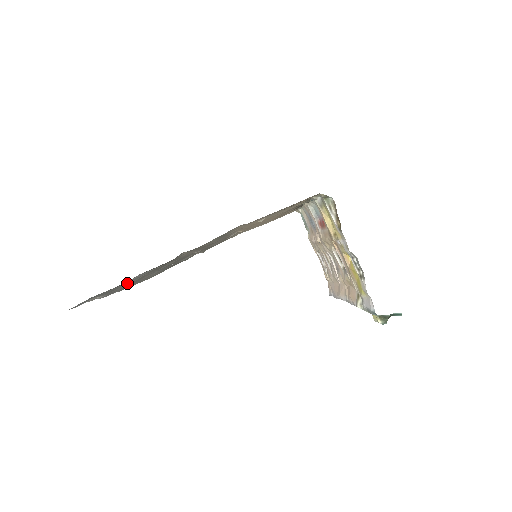
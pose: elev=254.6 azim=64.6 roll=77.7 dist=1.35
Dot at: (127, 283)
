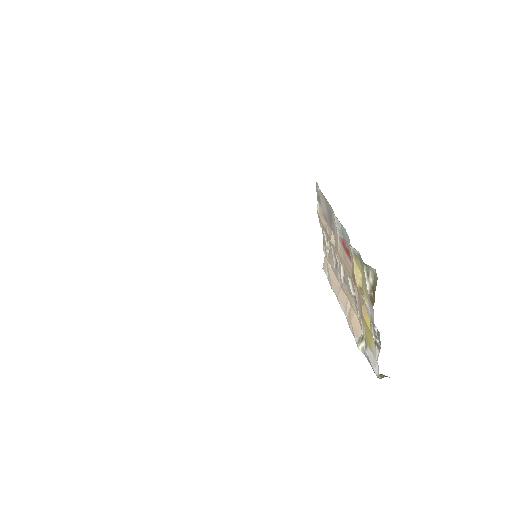
Dot at: occluded
